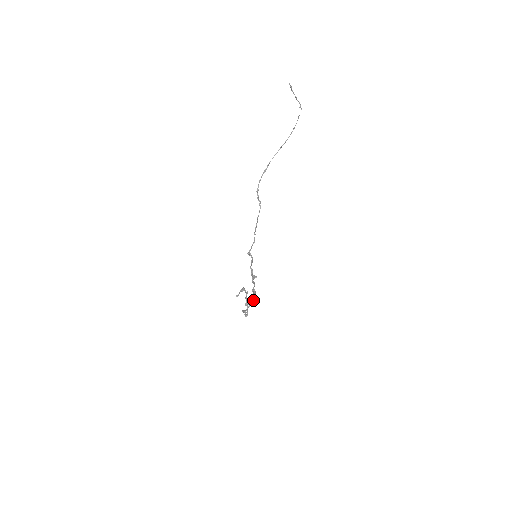
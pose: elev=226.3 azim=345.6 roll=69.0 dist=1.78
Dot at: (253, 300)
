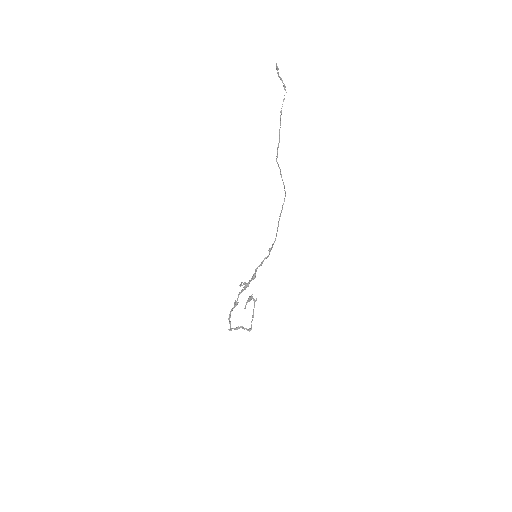
Dot at: (230, 315)
